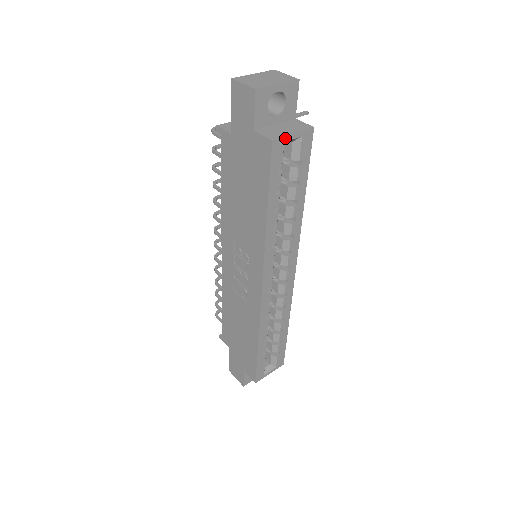
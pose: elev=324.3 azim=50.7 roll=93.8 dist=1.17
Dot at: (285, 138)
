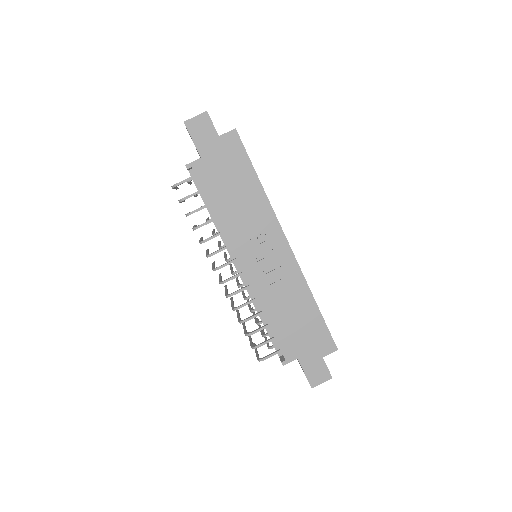
Dot at: occluded
